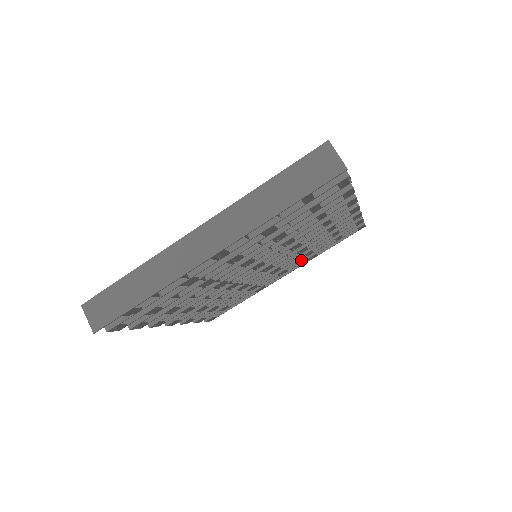
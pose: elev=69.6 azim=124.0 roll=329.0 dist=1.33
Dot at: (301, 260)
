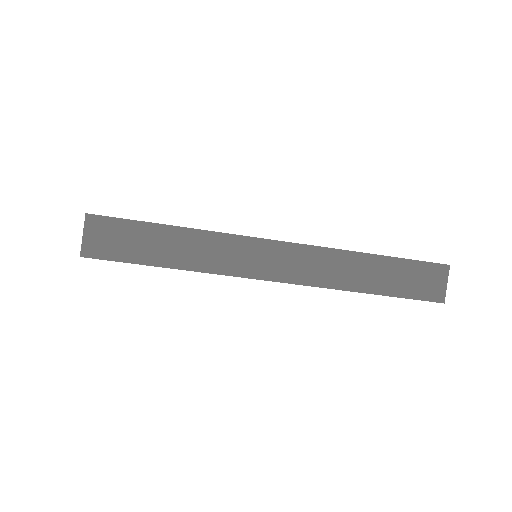
Dot at: occluded
